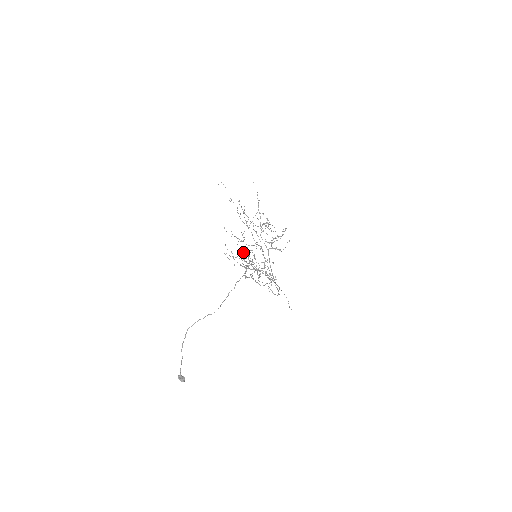
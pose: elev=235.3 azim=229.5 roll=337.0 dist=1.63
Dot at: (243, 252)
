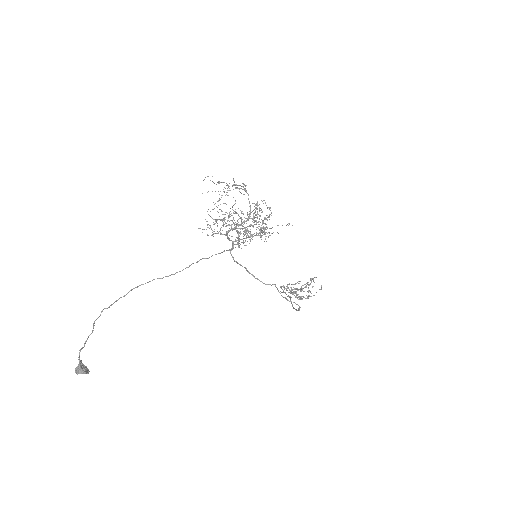
Dot at: (218, 200)
